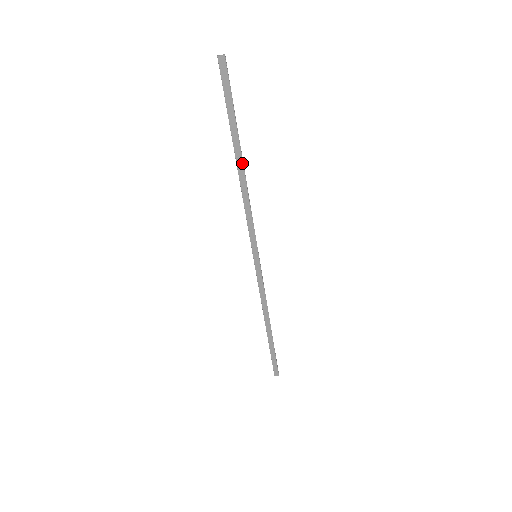
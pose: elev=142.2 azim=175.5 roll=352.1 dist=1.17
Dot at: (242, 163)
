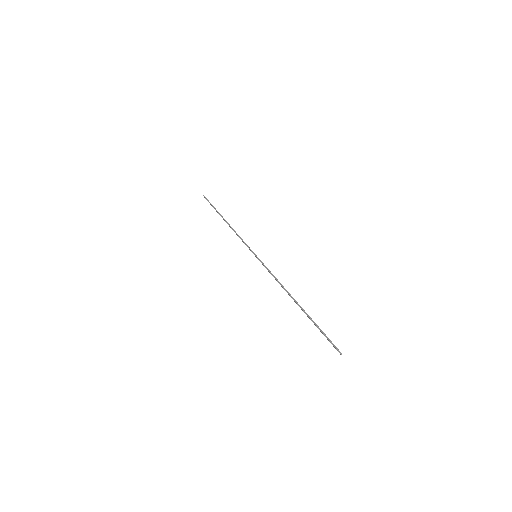
Dot at: (296, 303)
